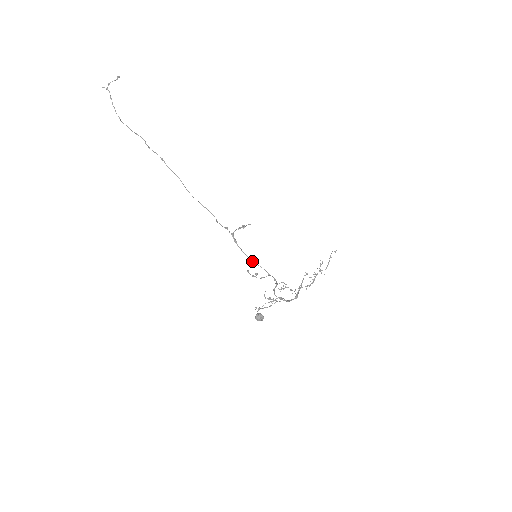
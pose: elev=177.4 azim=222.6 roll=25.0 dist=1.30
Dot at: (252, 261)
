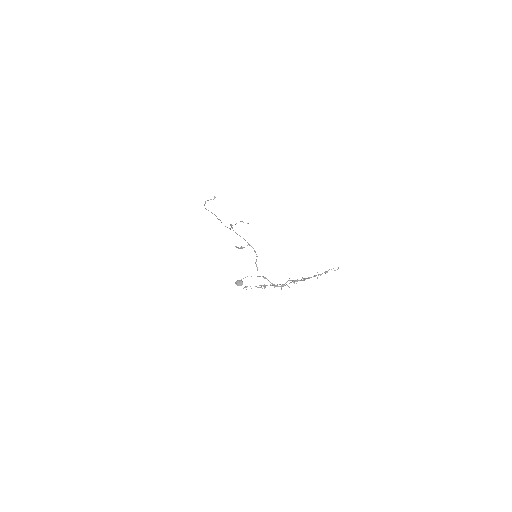
Dot at: occluded
